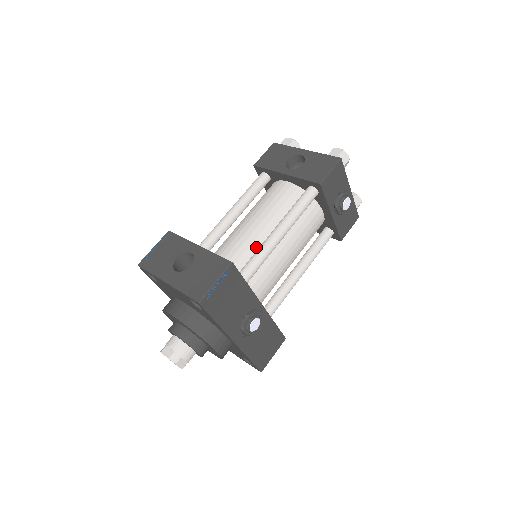
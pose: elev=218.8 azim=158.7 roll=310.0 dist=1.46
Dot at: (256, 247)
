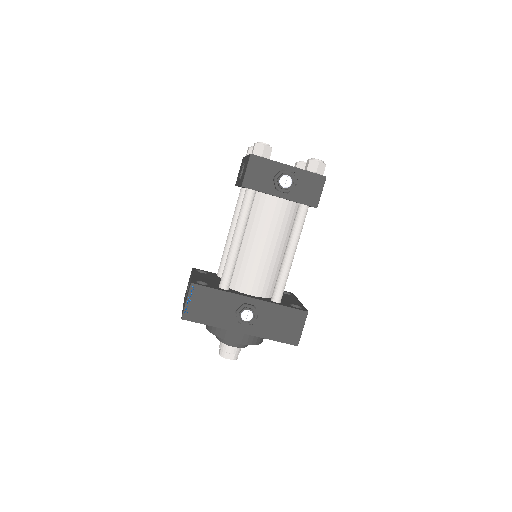
Dot at: occluded
